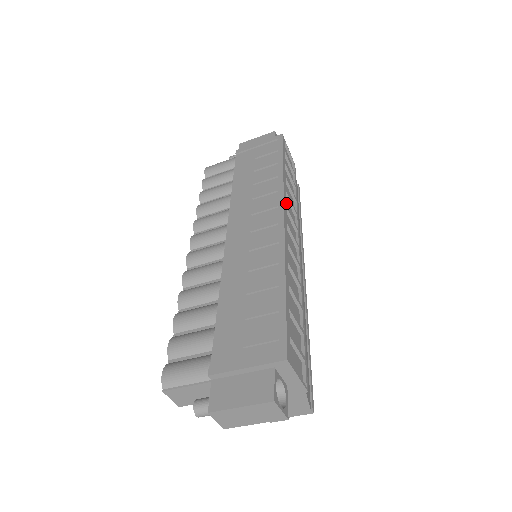
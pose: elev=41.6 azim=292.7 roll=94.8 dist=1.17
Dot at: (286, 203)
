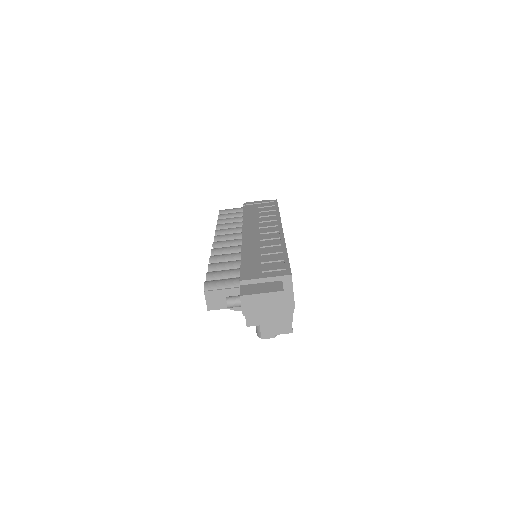
Dot at: occluded
